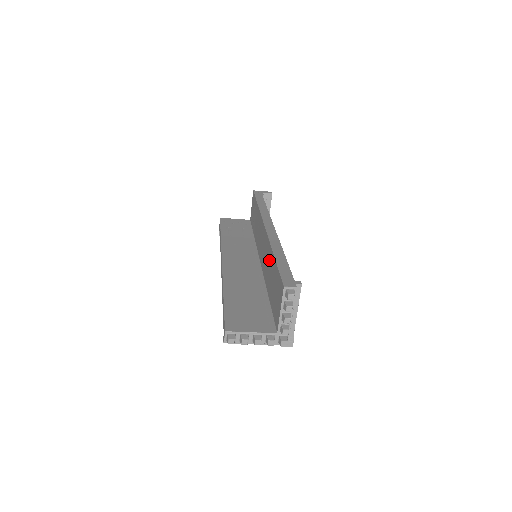
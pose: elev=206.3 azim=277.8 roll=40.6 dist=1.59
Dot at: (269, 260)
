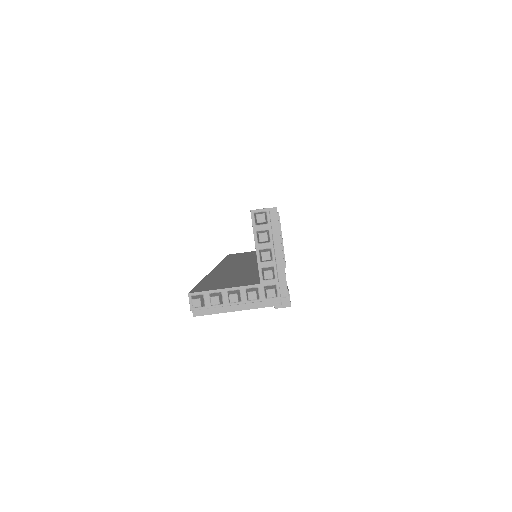
Dot at: occluded
